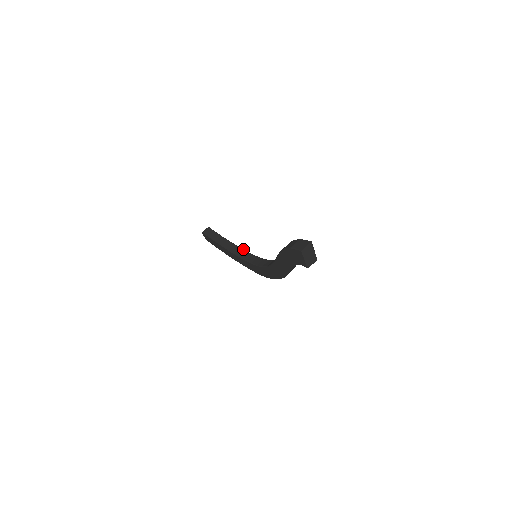
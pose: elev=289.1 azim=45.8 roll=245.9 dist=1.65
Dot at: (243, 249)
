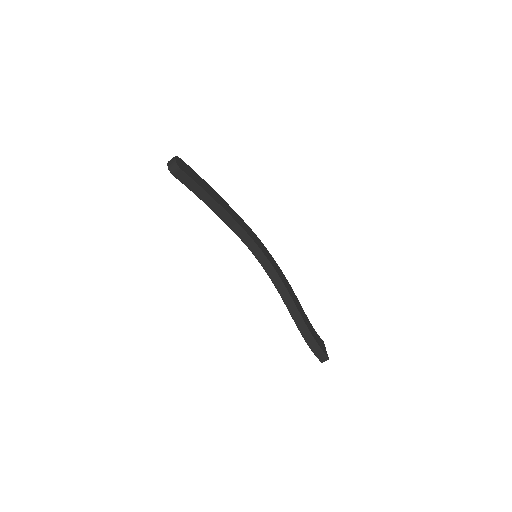
Dot at: (233, 219)
